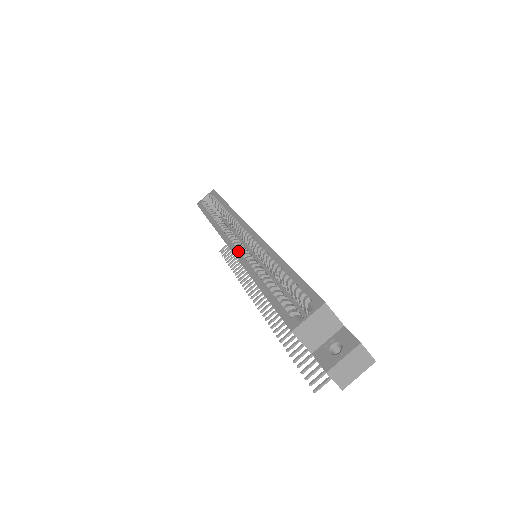
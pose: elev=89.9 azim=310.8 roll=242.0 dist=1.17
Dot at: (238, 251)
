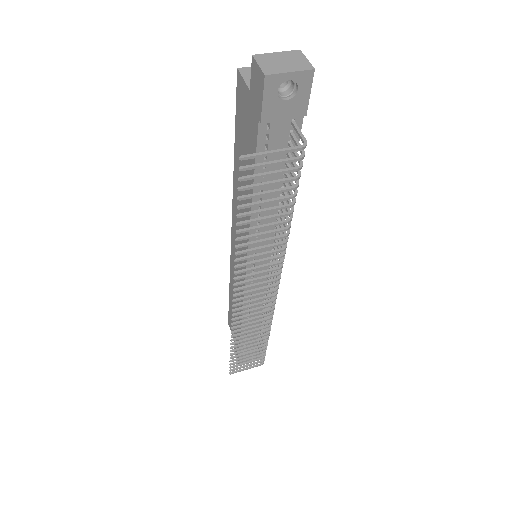
Dot at: occluded
